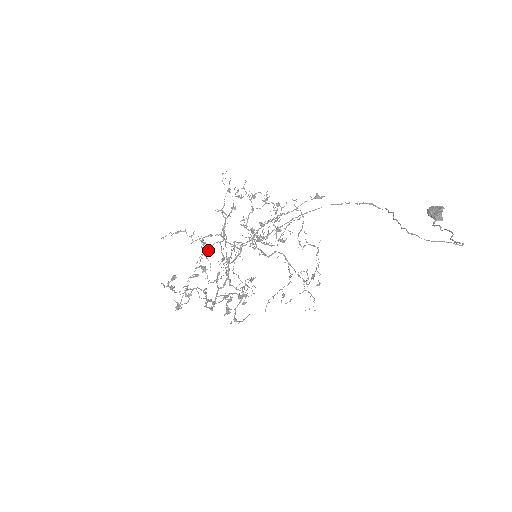
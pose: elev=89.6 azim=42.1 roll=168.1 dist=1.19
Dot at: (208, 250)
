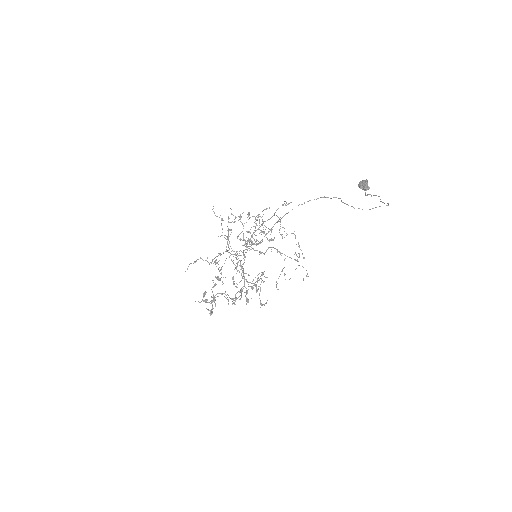
Dot at: occluded
